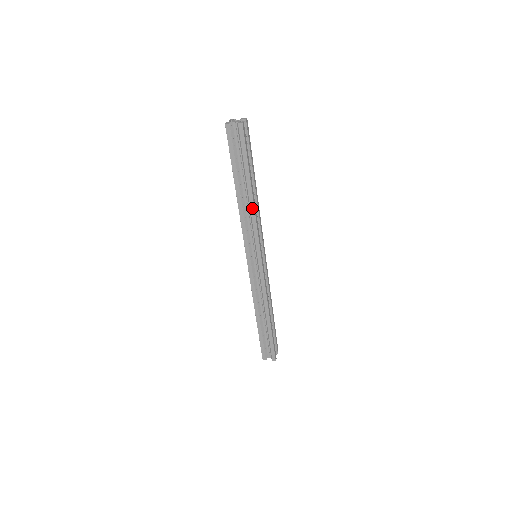
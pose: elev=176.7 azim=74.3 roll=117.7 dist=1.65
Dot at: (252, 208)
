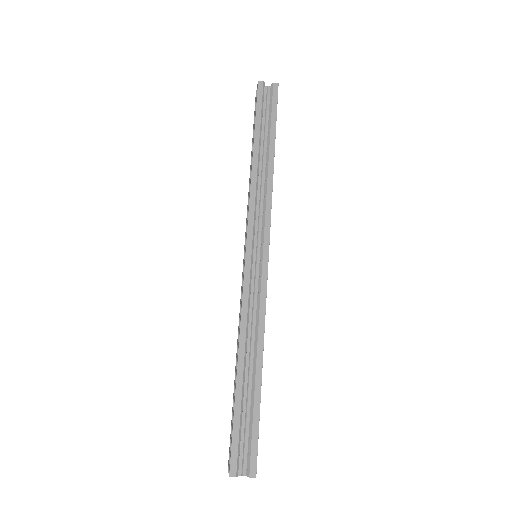
Dot at: (270, 177)
